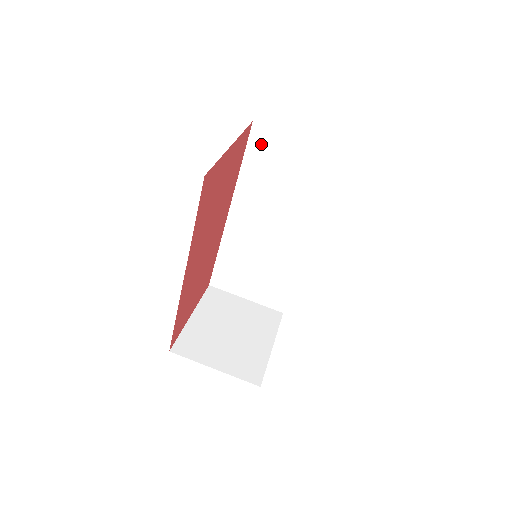
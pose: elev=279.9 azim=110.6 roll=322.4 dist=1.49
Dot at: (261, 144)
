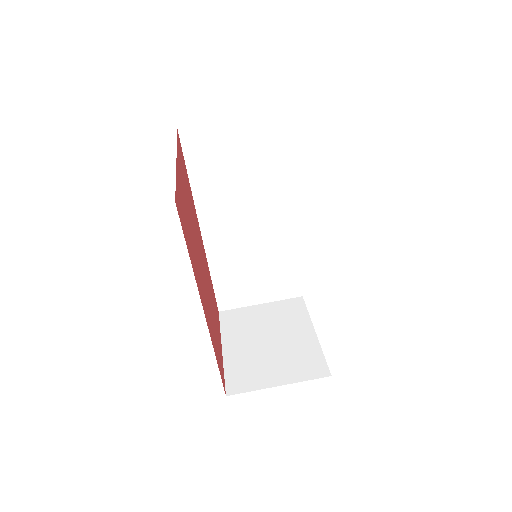
Dot at: (197, 147)
